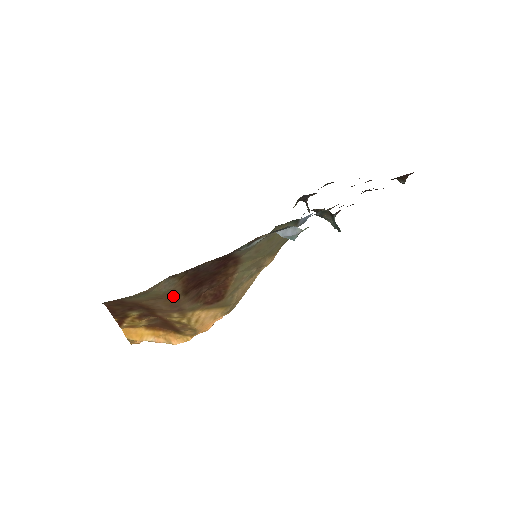
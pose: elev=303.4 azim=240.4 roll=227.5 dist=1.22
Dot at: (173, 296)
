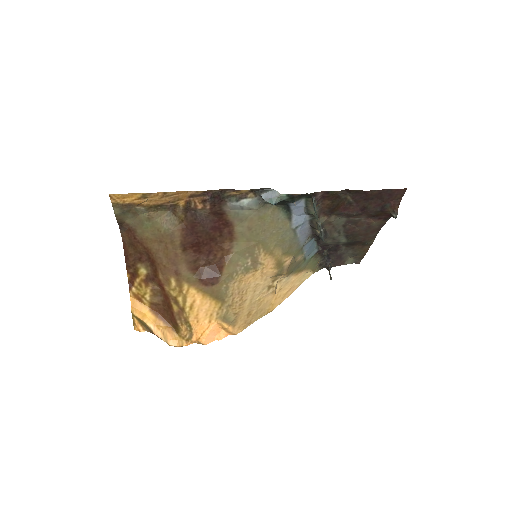
Dot at: (172, 244)
